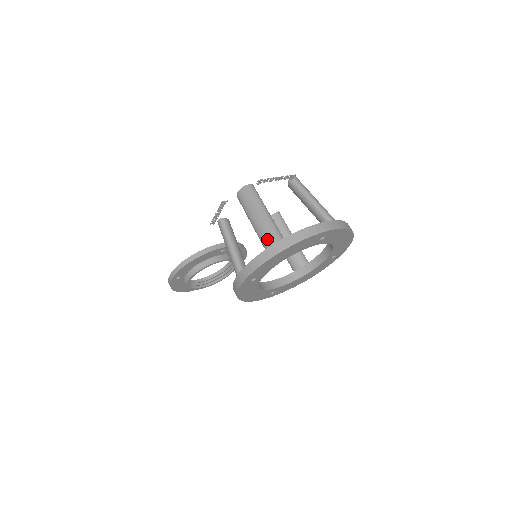
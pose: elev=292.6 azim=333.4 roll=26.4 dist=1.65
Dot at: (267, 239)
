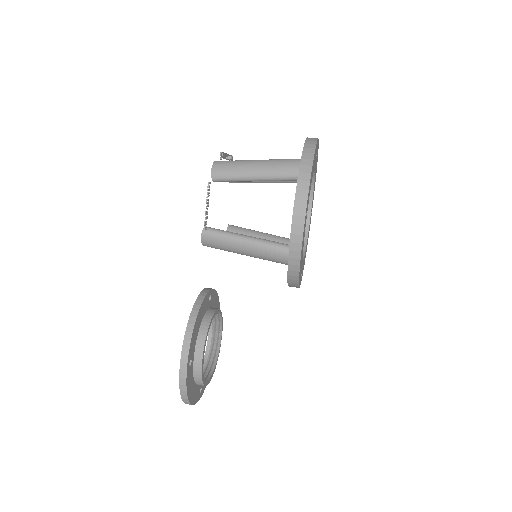
Dot at: (287, 167)
